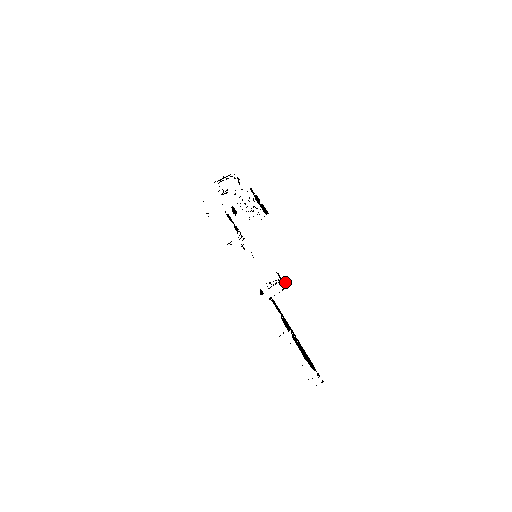
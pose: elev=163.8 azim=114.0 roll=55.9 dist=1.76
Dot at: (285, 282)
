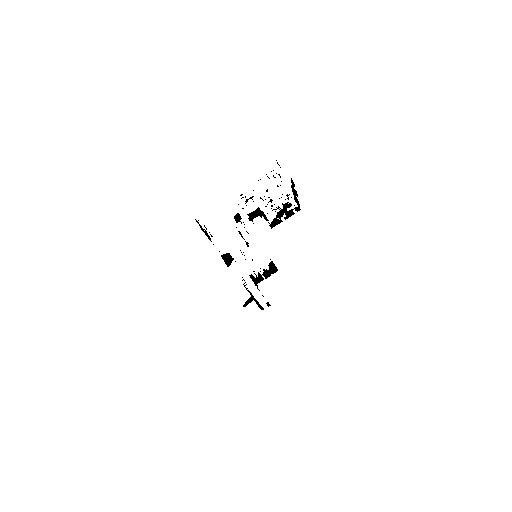
Dot at: (277, 269)
